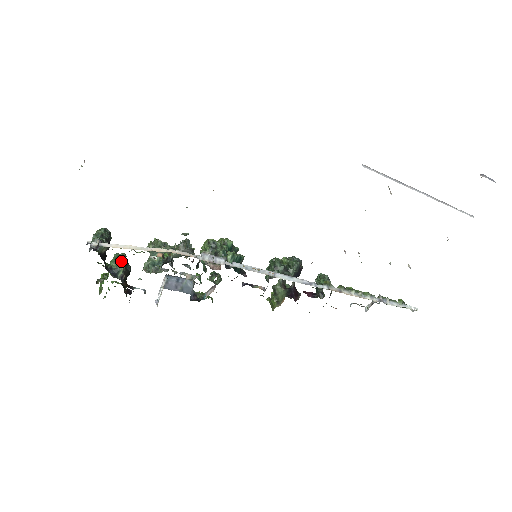
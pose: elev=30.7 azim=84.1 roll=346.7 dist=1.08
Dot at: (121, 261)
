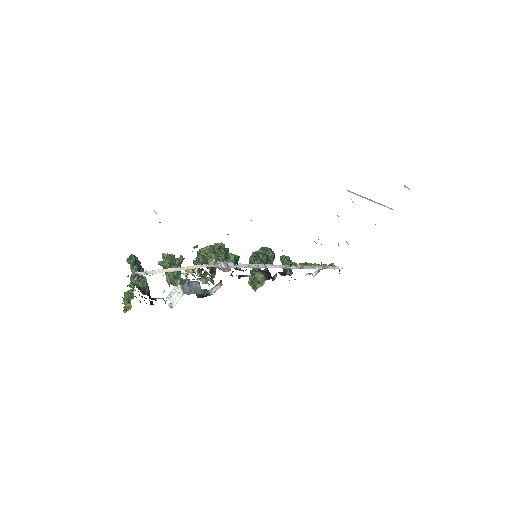
Dot at: (143, 279)
